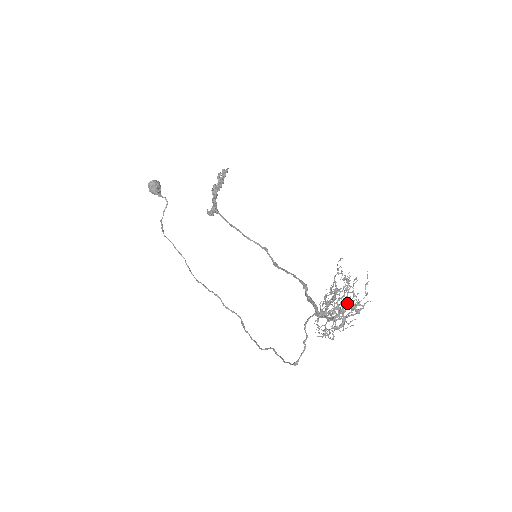
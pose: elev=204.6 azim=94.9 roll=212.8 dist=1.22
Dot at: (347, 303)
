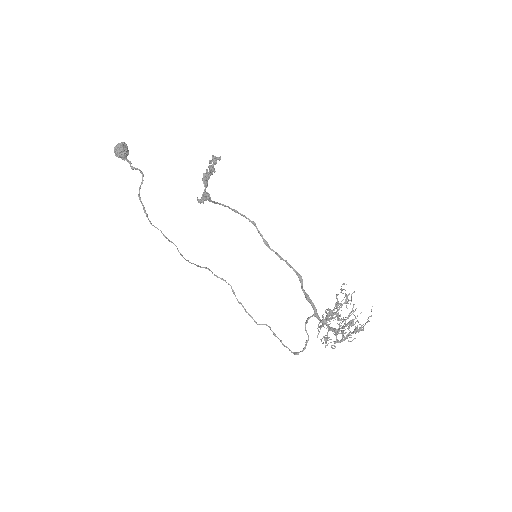
Dot at: (349, 323)
